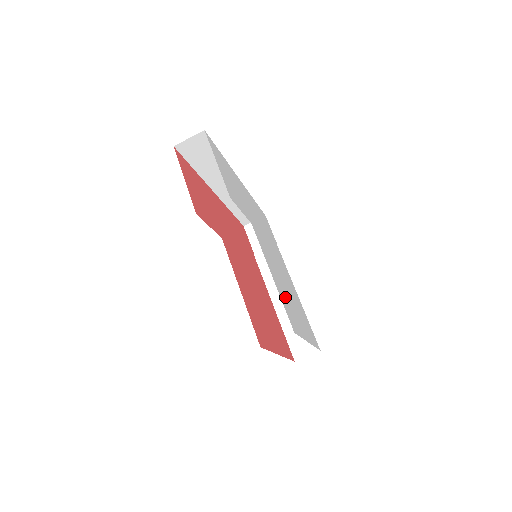
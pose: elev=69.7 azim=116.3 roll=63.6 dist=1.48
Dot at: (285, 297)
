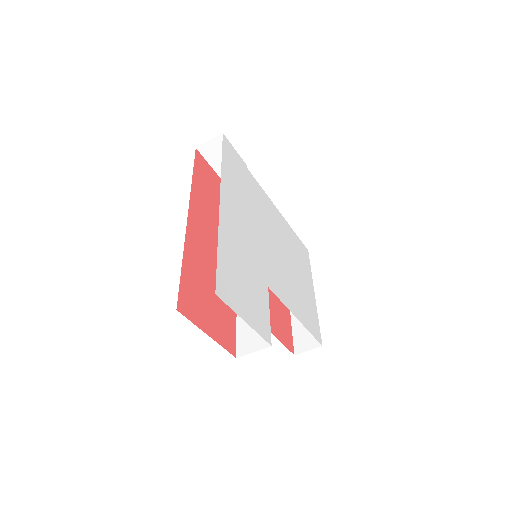
Dot at: (301, 302)
